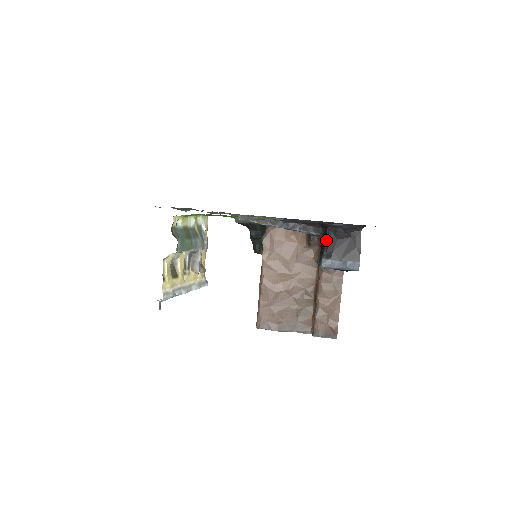
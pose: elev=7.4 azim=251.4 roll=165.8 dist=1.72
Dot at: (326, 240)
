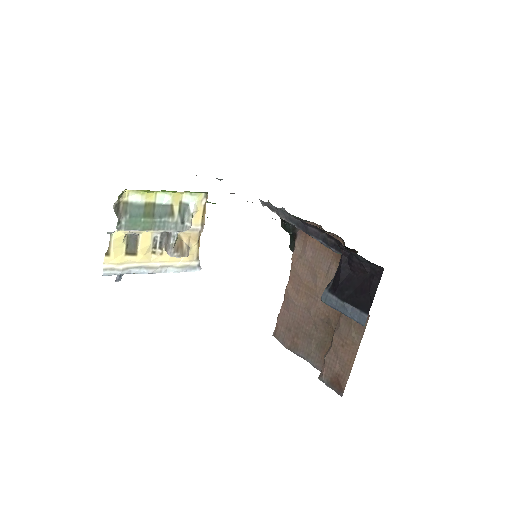
Dot at: (338, 266)
